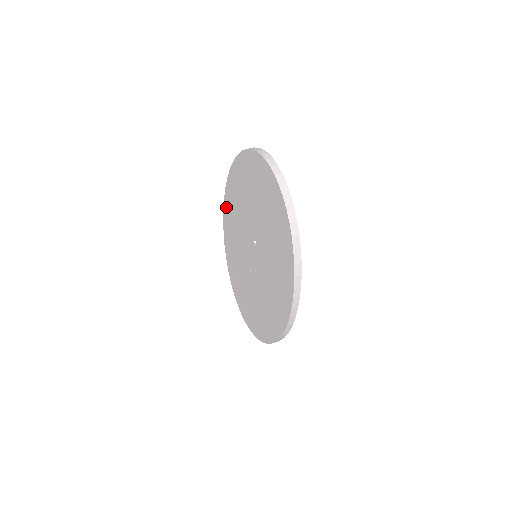
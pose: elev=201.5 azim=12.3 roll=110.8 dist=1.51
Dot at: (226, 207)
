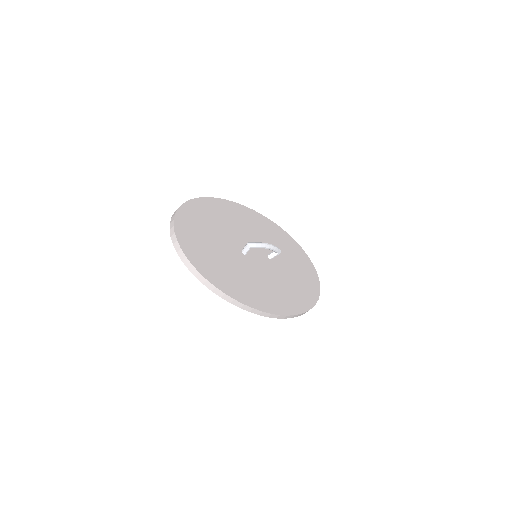
Dot at: occluded
